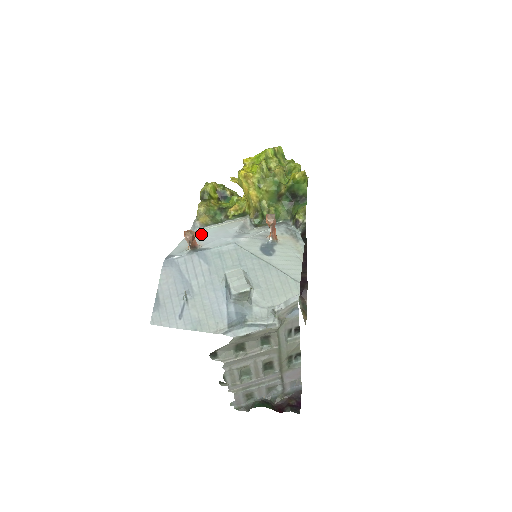
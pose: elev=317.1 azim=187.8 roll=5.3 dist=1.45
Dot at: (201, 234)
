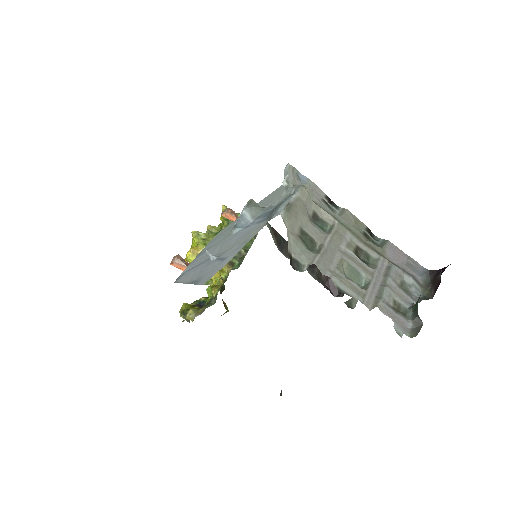
Dot at: occluded
